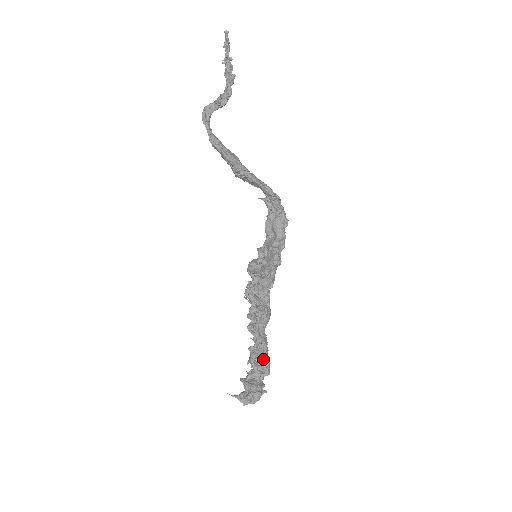
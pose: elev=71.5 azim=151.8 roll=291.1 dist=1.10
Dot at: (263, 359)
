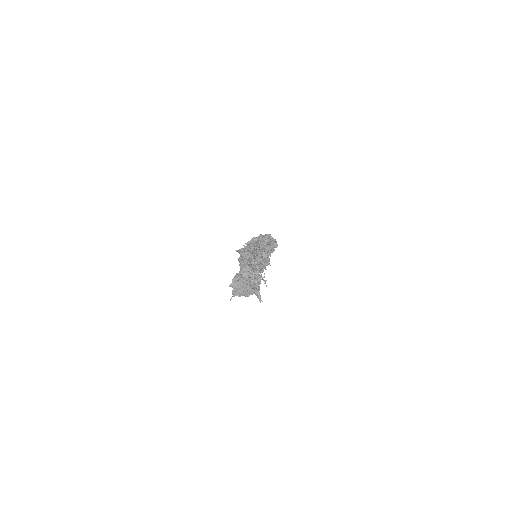
Dot at: occluded
